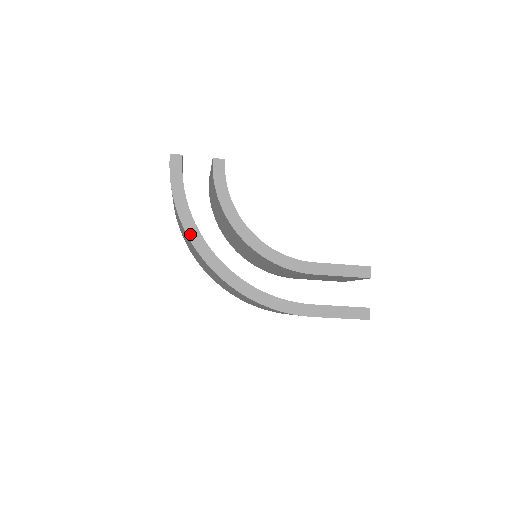
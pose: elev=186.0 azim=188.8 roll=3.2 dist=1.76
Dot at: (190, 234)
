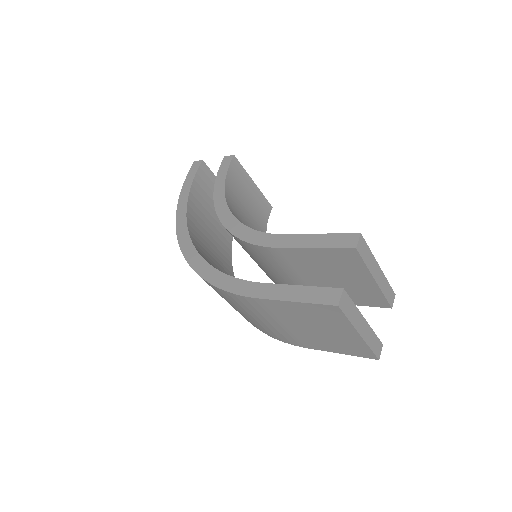
Dot at: (178, 220)
